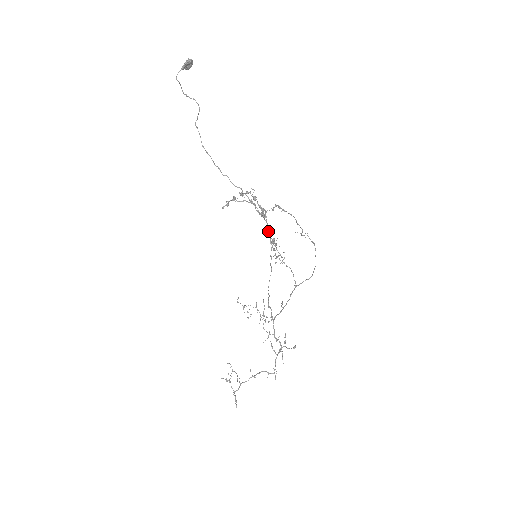
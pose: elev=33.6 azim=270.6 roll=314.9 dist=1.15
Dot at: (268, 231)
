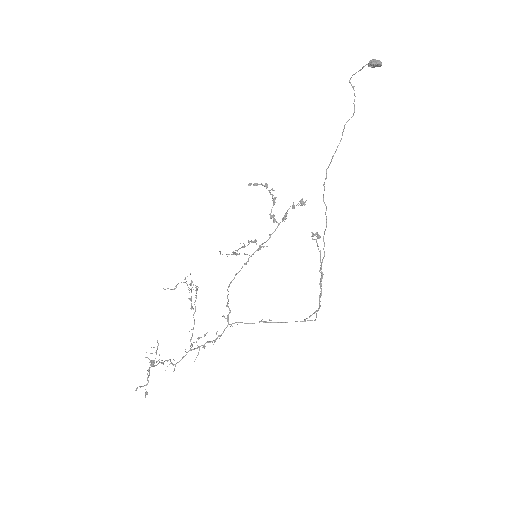
Dot at: (270, 237)
